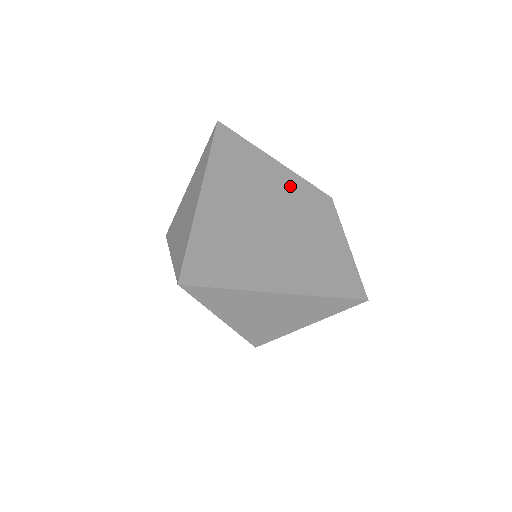
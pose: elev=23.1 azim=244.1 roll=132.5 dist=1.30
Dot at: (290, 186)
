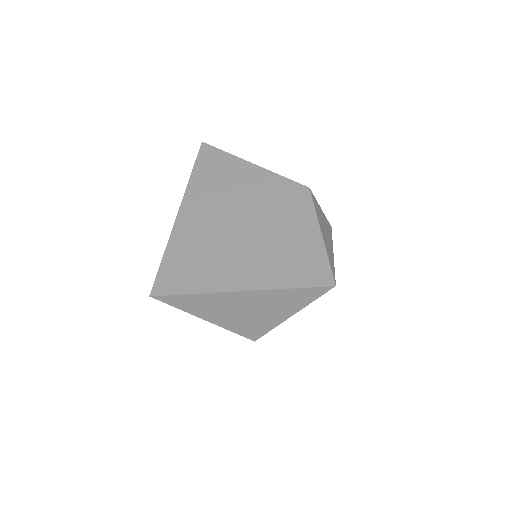
Dot at: (265, 186)
